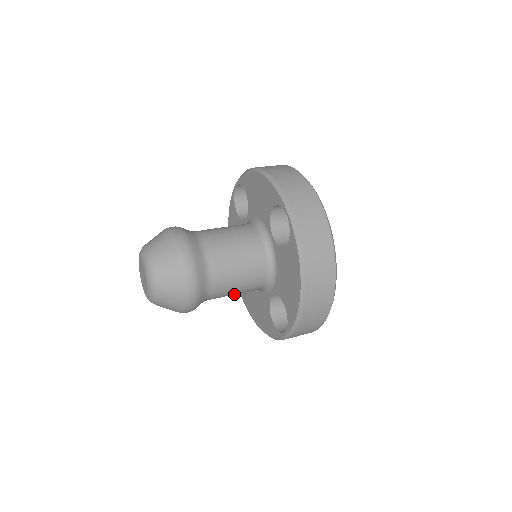
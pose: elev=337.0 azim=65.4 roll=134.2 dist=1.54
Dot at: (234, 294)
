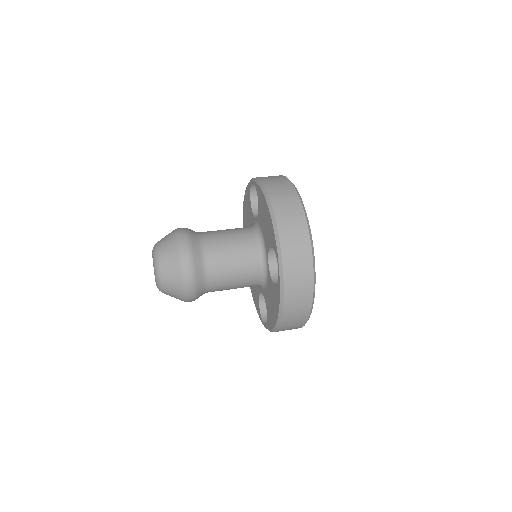
Dot at: occluded
